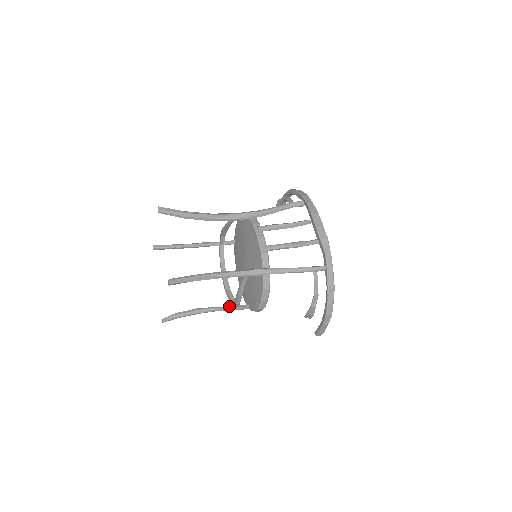
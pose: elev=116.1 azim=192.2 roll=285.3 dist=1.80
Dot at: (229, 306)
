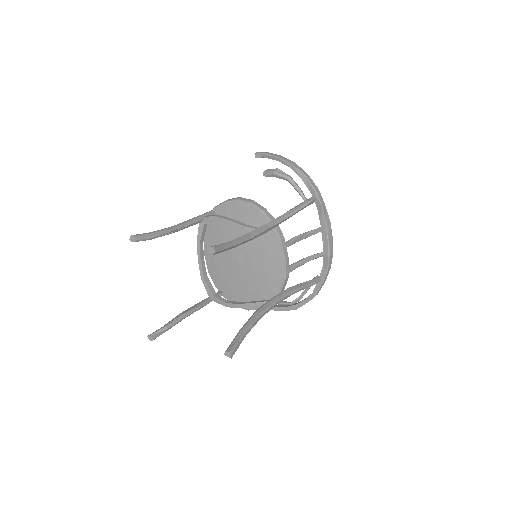
Dot at: (209, 300)
